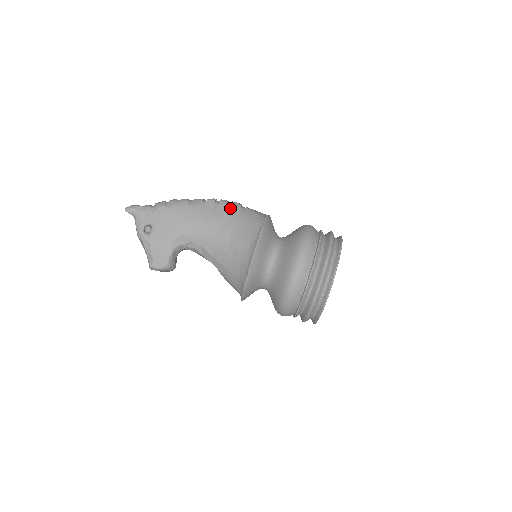
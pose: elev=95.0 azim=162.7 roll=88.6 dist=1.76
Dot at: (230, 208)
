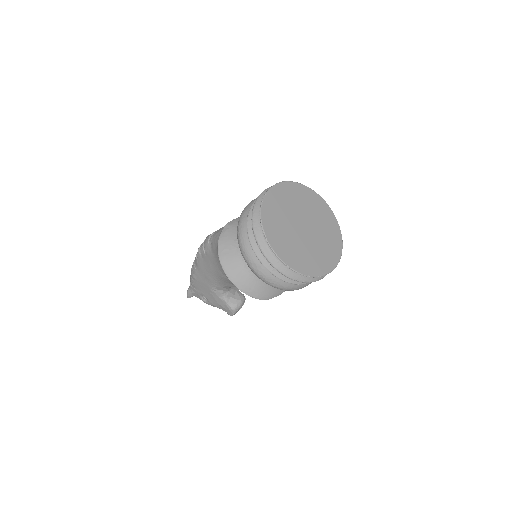
Dot at: (206, 251)
